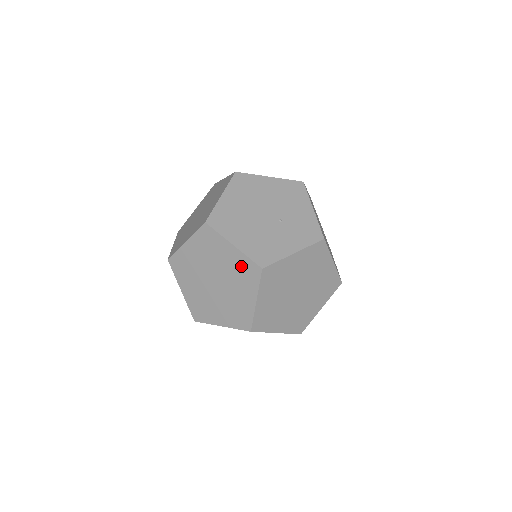
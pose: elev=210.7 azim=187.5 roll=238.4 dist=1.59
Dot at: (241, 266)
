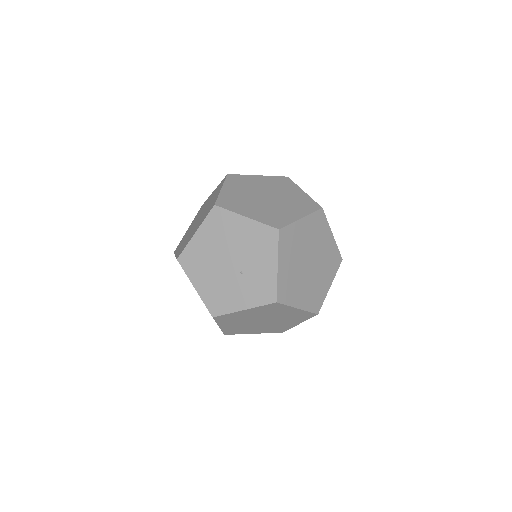
Dot at: occluded
